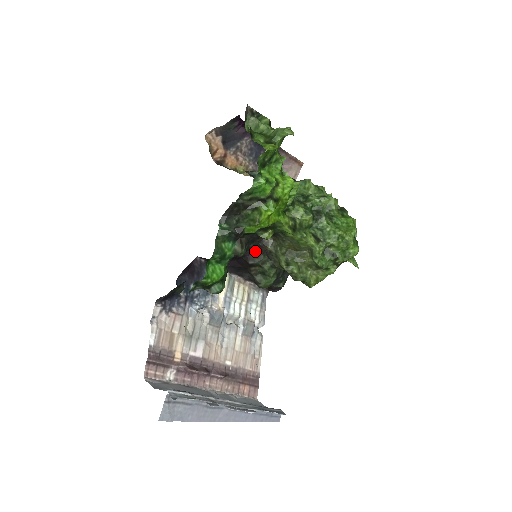
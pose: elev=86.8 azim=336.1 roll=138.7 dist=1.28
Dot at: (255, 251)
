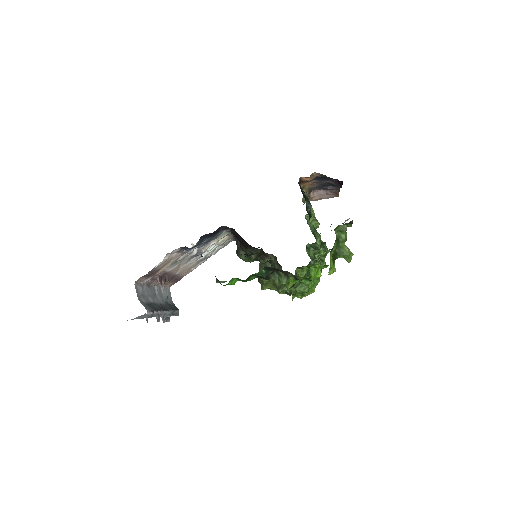
Dot at: (258, 249)
